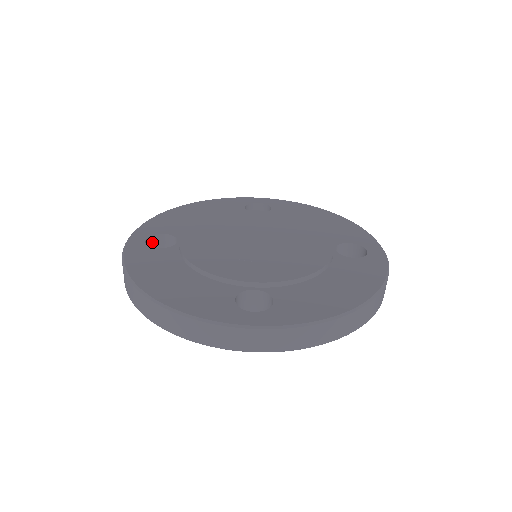
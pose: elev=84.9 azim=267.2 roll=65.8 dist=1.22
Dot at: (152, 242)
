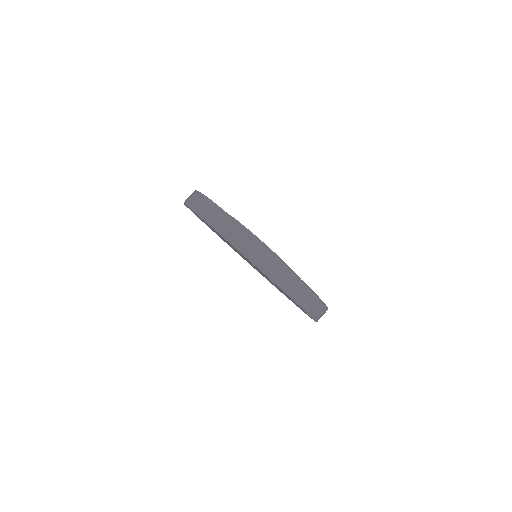
Dot at: occluded
